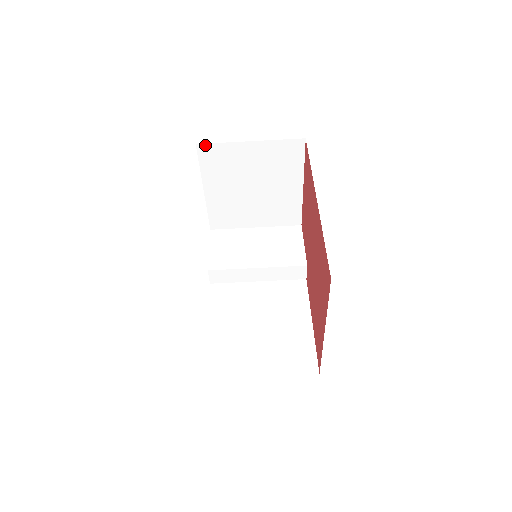
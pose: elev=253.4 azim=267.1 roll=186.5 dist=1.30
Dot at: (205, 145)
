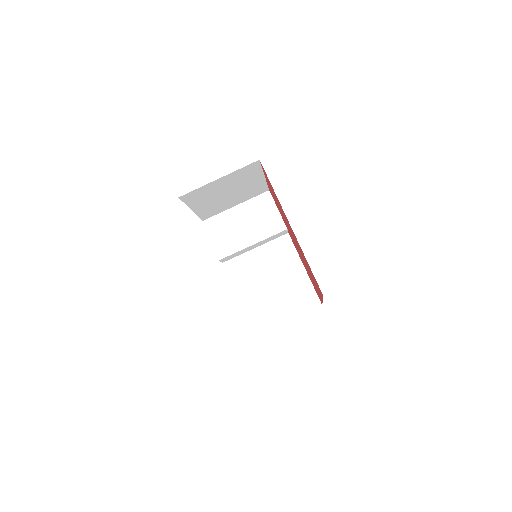
Dot at: (185, 195)
